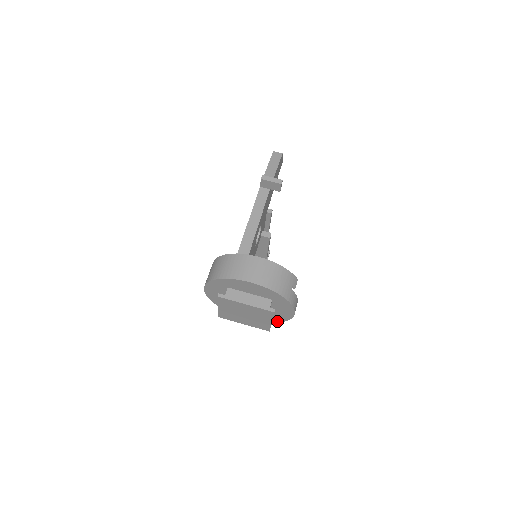
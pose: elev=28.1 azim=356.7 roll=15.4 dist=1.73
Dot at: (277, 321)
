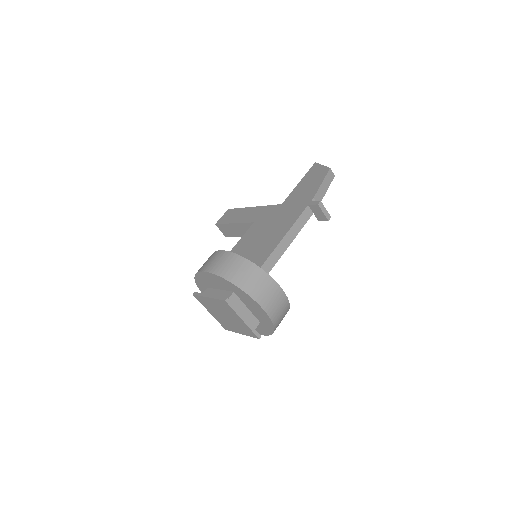
Dot at: occluded
